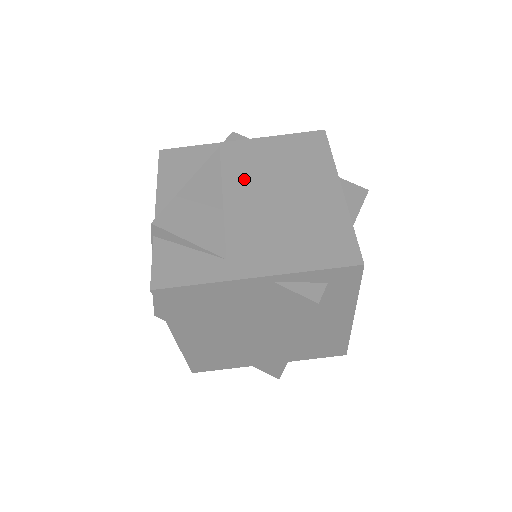
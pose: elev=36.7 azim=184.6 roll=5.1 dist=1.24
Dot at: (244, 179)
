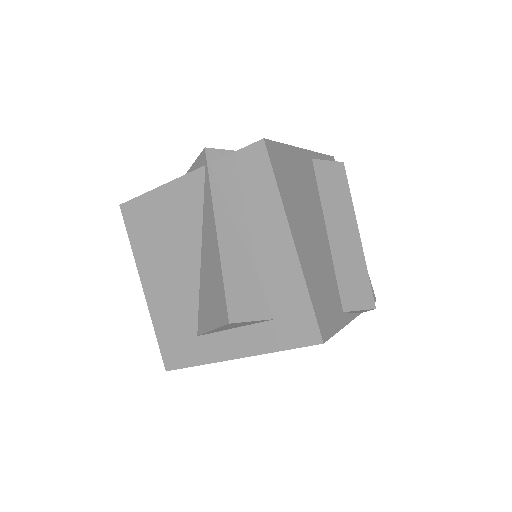
Dot at: occluded
